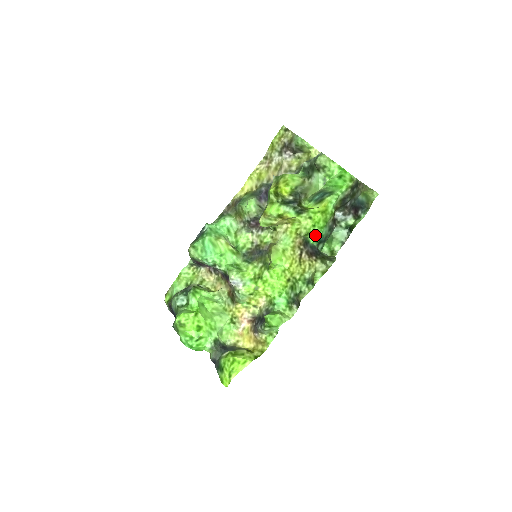
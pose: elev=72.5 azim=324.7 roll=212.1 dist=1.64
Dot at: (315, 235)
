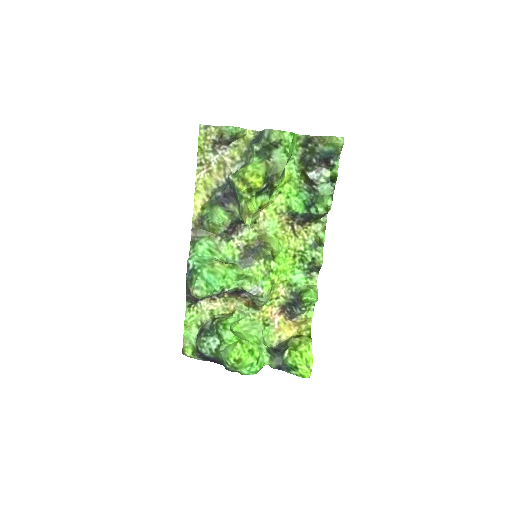
Dot at: (298, 204)
